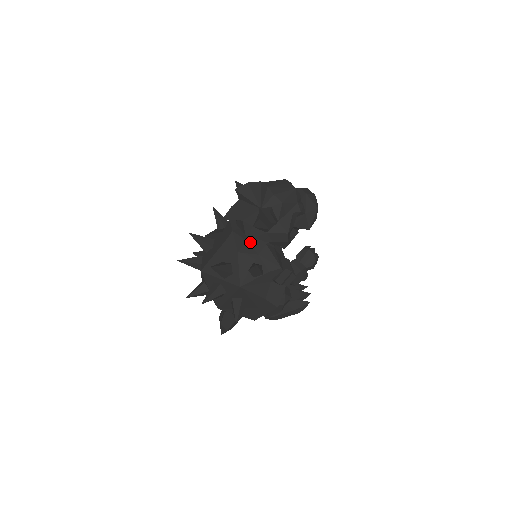
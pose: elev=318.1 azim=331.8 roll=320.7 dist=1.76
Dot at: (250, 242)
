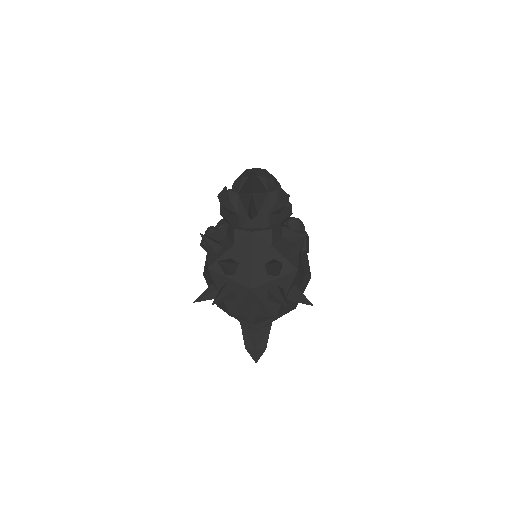
Dot at: (275, 229)
